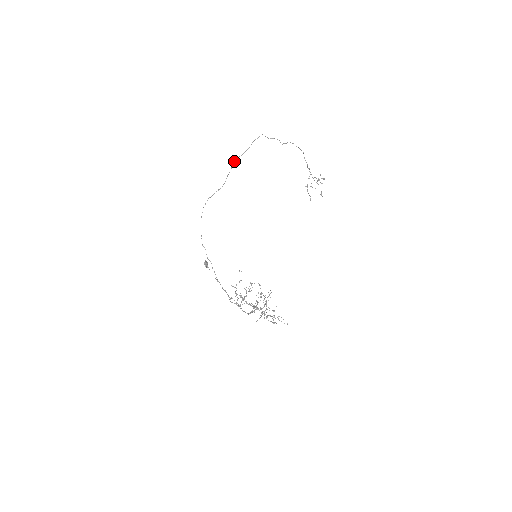
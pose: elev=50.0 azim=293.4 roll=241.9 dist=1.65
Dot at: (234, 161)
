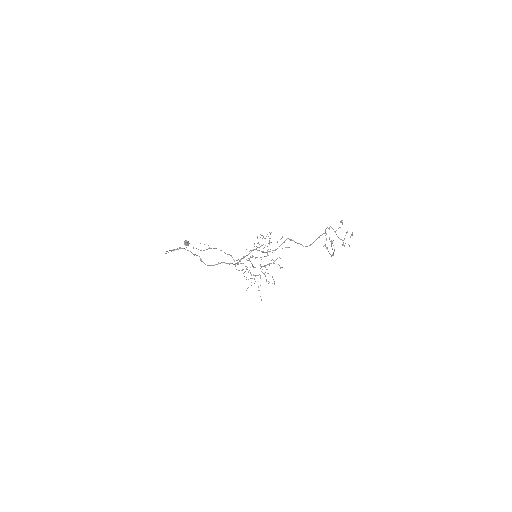
Dot at: occluded
